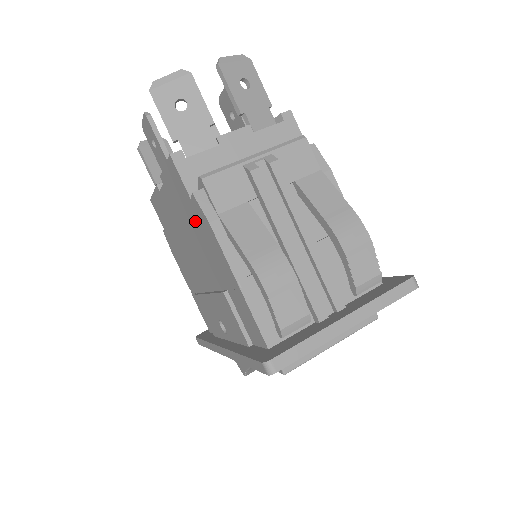
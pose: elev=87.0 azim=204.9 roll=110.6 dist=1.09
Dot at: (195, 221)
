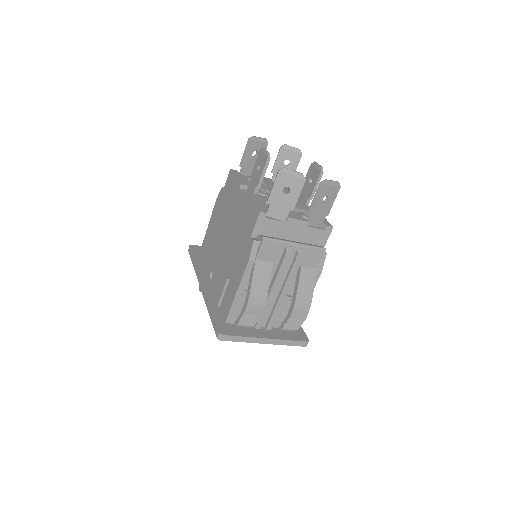
Dot at: (243, 242)
